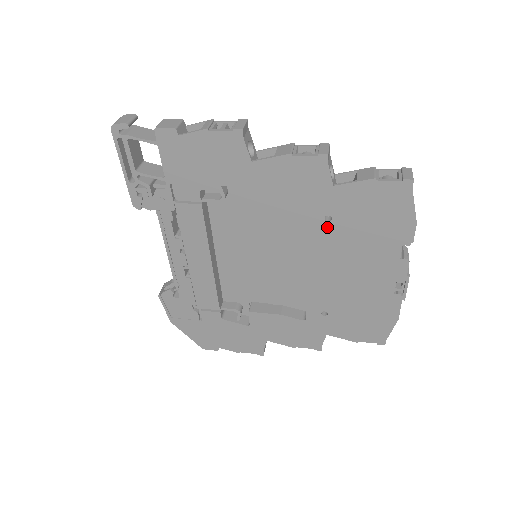
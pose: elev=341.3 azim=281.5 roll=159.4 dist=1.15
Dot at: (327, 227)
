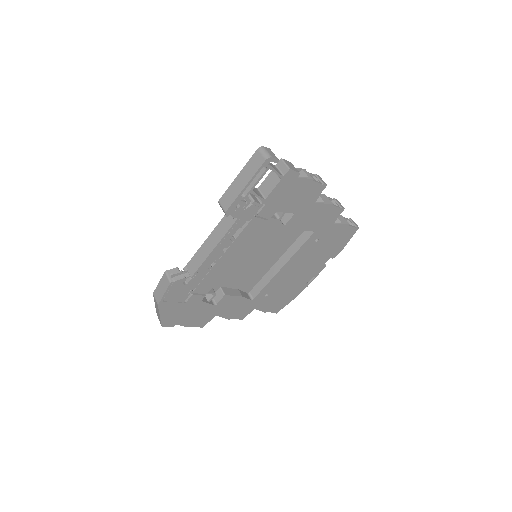
Dot at: (312, 245)
